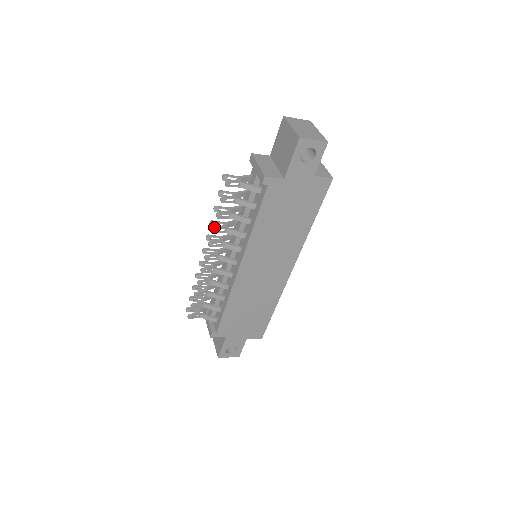
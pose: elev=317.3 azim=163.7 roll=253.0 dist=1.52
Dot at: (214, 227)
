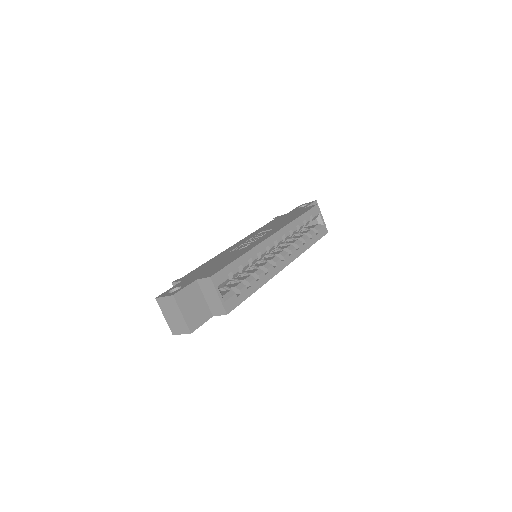
Dot at: occluded
